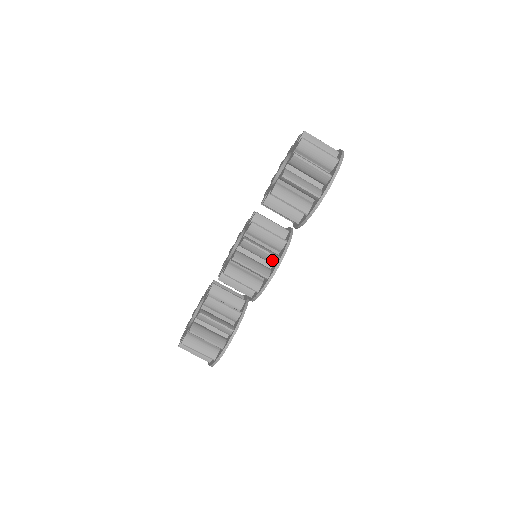
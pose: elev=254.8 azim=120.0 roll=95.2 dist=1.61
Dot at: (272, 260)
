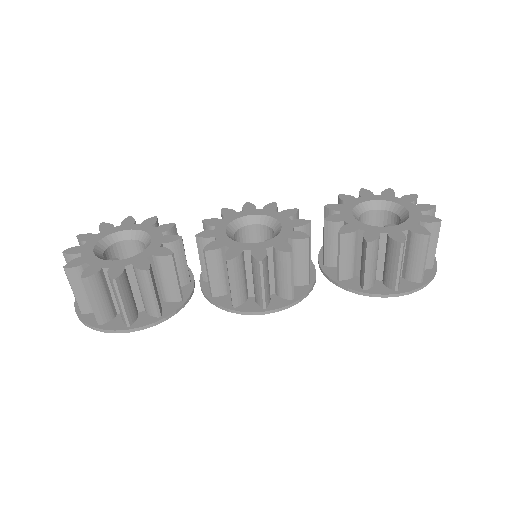
Dot at: (285, 293)
